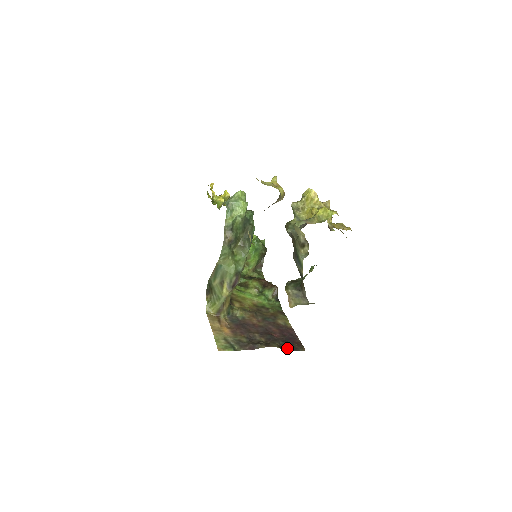
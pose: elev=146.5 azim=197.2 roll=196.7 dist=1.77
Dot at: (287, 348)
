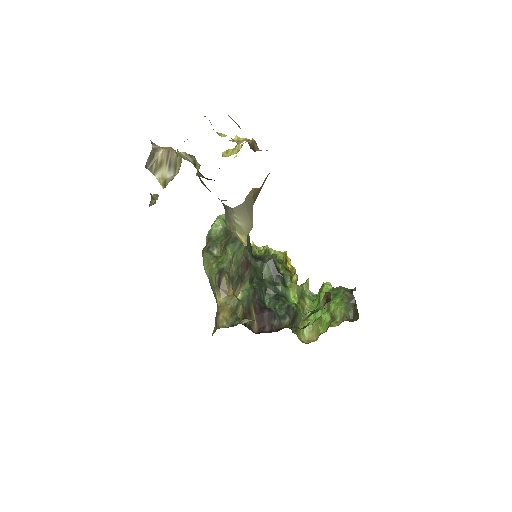
Dot at: occluded
